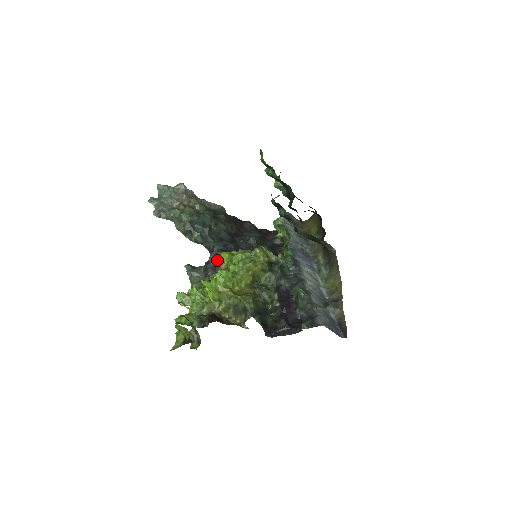
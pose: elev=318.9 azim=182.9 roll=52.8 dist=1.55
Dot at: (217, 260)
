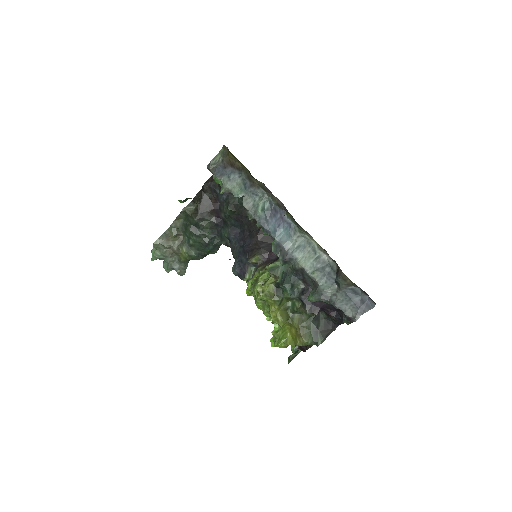
Dot at: occluded
